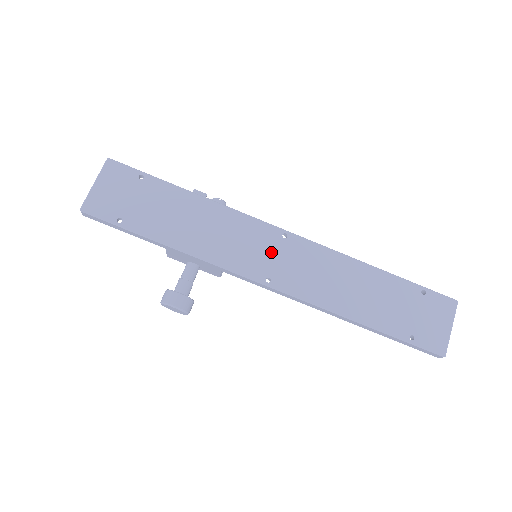
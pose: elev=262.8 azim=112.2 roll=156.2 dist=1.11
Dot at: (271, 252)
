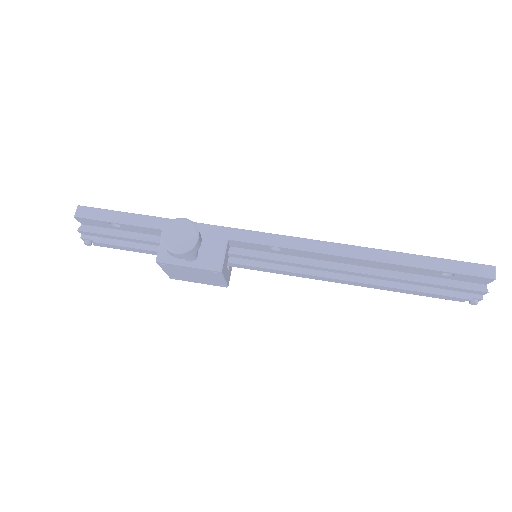
Dot at: occluded
